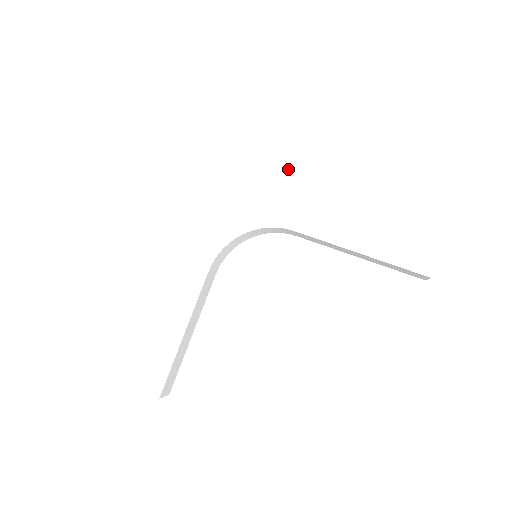
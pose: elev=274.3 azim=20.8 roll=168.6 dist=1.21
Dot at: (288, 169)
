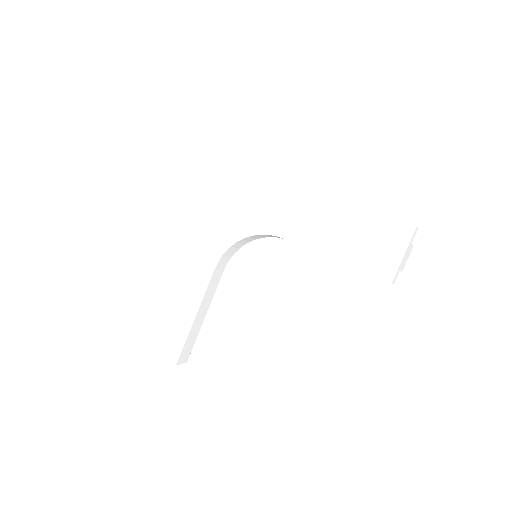
Dot at: (280, 185)
